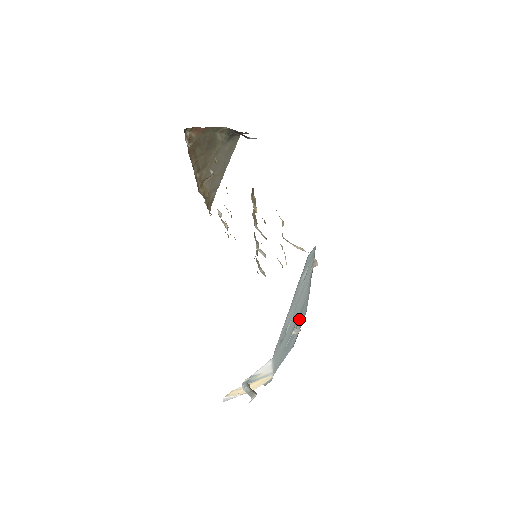
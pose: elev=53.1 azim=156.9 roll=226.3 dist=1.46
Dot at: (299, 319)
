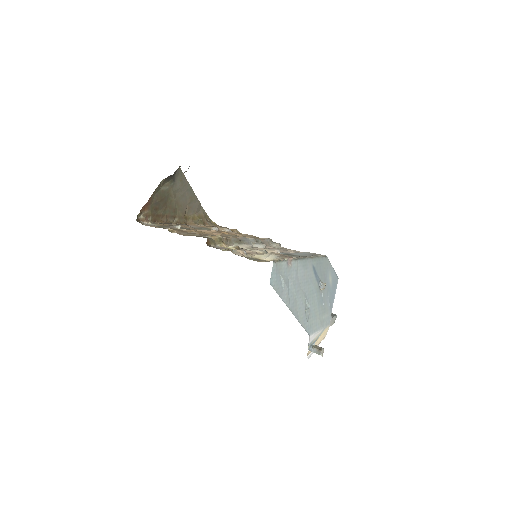
Dot at: (320, 274)
